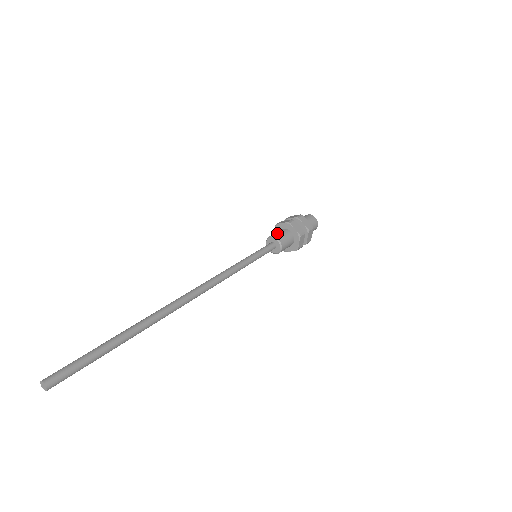
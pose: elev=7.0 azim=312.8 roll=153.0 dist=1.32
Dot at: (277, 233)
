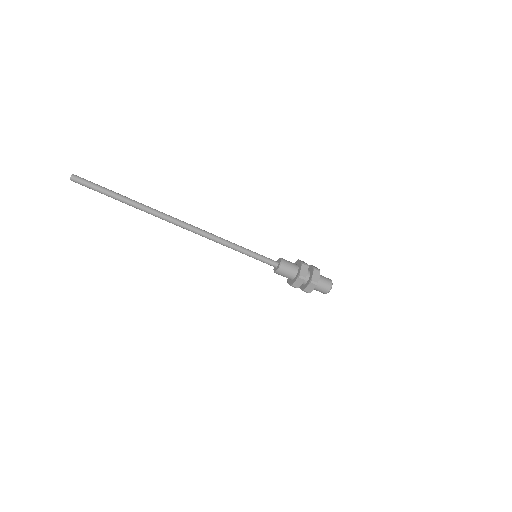
Dot at: (288, 261)
